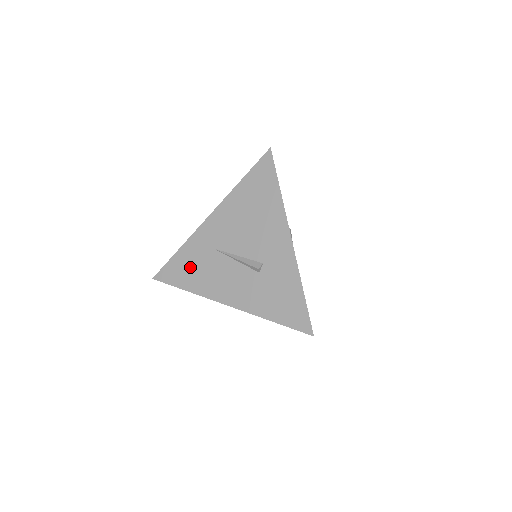
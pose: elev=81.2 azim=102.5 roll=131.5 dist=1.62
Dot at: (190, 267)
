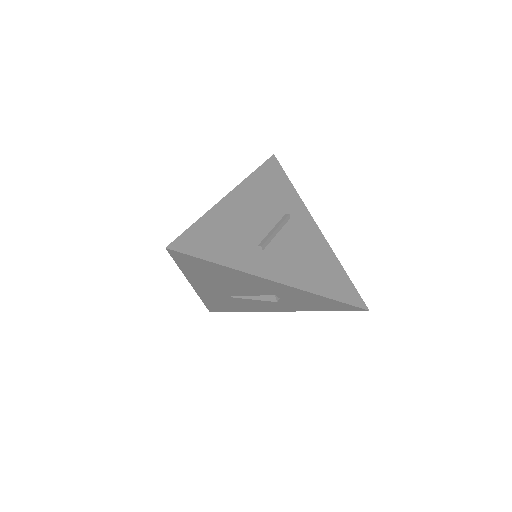
Dot at: (225, 305)
